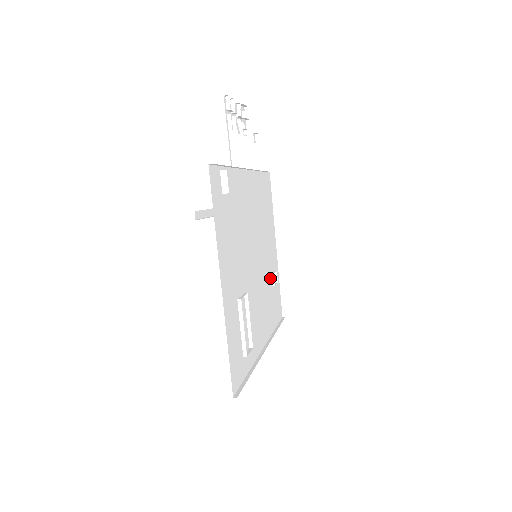
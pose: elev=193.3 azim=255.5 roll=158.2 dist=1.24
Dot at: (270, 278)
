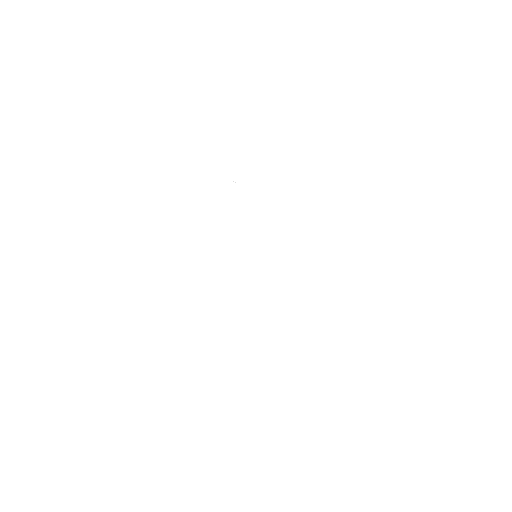
Dot at: occluded
